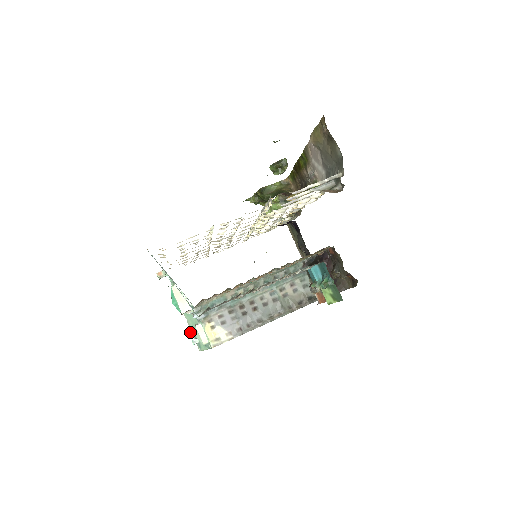
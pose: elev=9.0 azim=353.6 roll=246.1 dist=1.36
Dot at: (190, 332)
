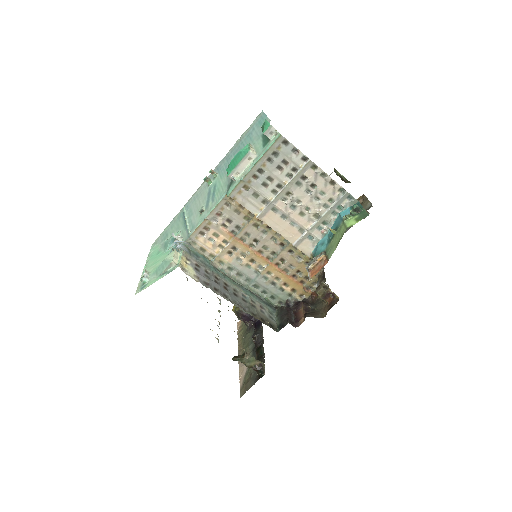
Dot at: (146, 272)
